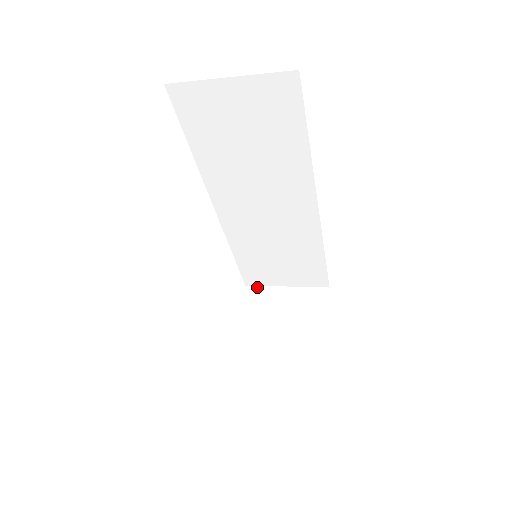
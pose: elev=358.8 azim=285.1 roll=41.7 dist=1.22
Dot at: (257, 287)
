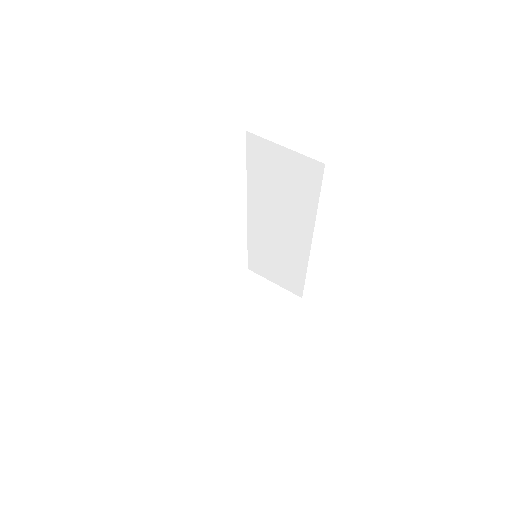
Dot at: (255, 274)
